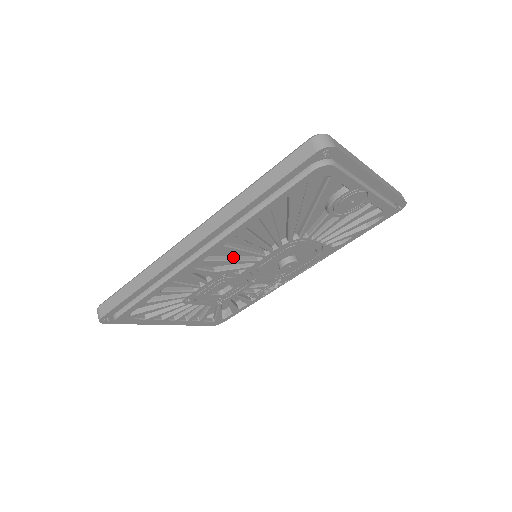
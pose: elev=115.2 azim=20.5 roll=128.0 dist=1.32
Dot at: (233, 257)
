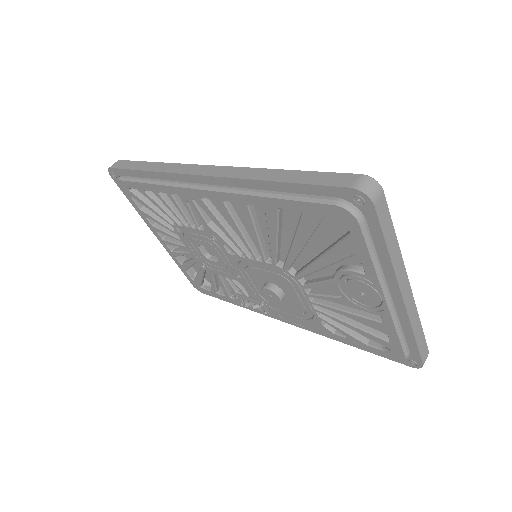
Dot at: (231, 228)
